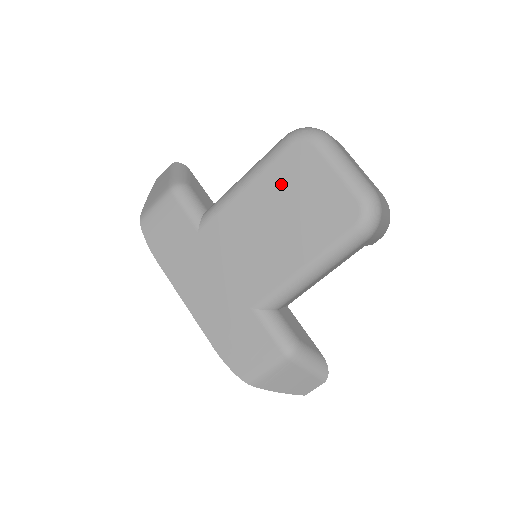
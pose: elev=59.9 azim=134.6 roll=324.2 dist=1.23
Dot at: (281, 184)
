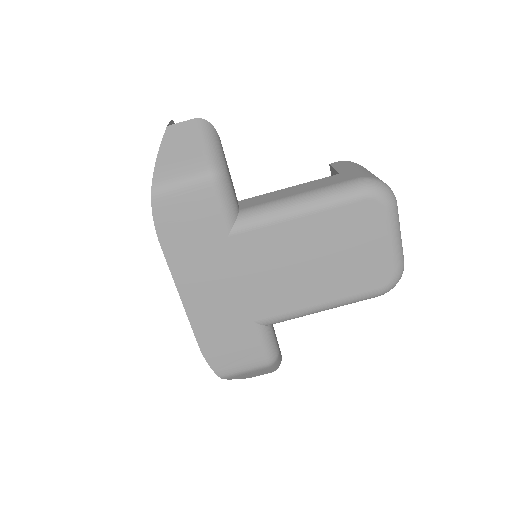
Dot at: (339, 229)
